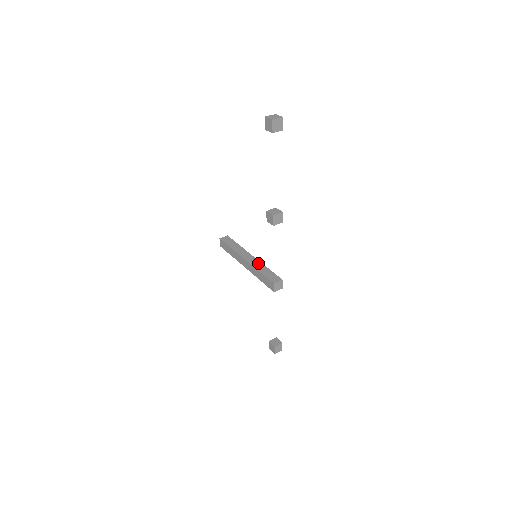
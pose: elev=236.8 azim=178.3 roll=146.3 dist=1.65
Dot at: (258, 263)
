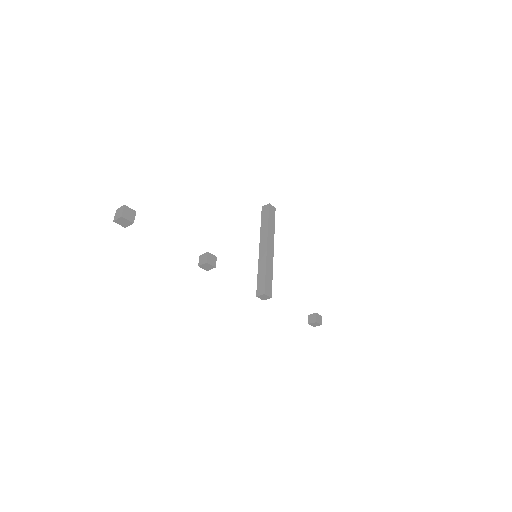
Dot at: (263, 260)
